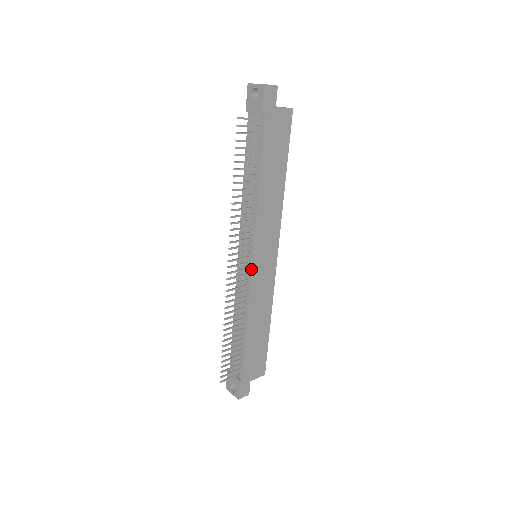
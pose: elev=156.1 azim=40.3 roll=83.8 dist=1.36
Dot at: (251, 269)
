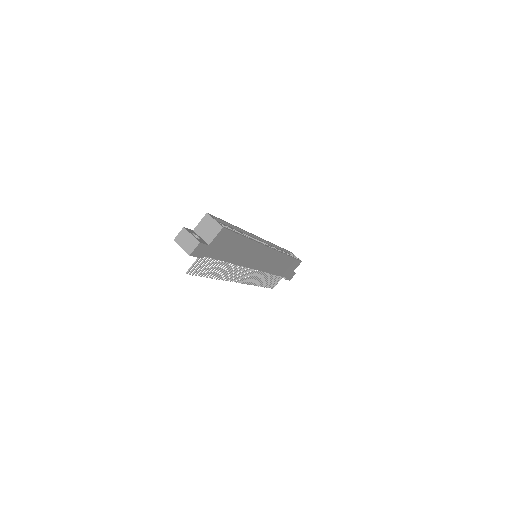
Dot at: occluded
